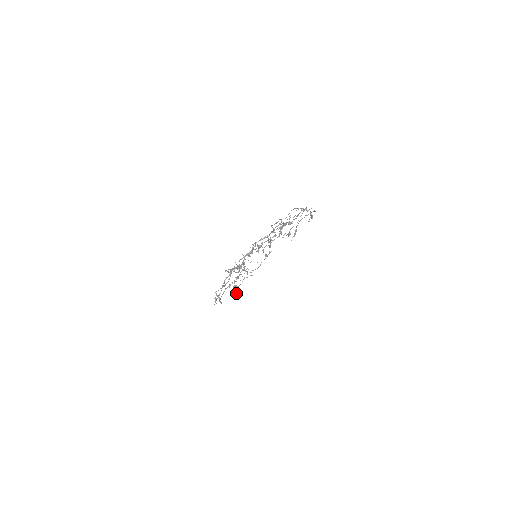
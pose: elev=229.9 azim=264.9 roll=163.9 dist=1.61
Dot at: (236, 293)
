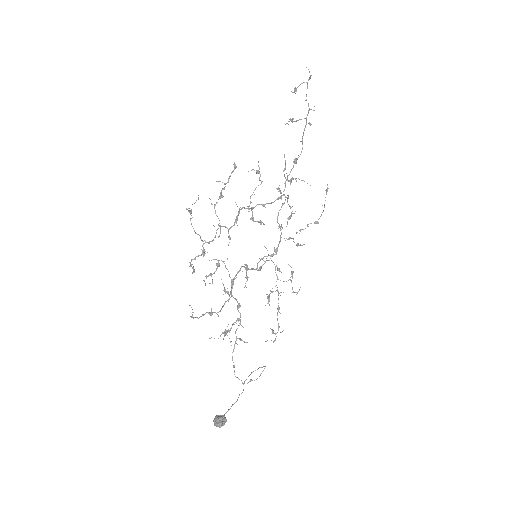
Dot at: (219, 423)
